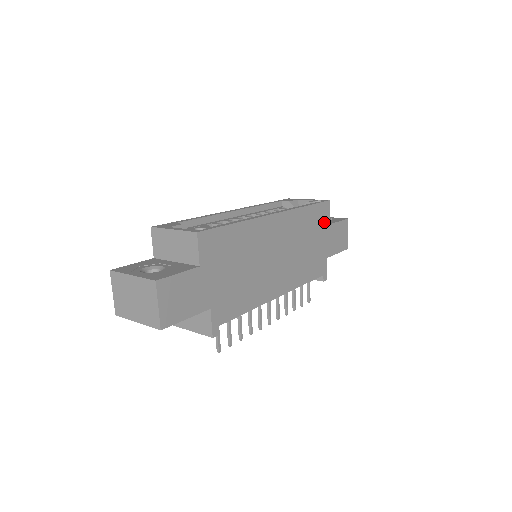
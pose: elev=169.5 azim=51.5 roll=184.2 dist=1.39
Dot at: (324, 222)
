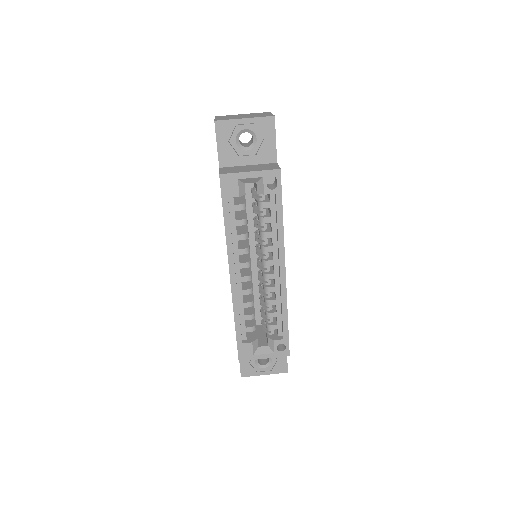
Dot at: occluded
